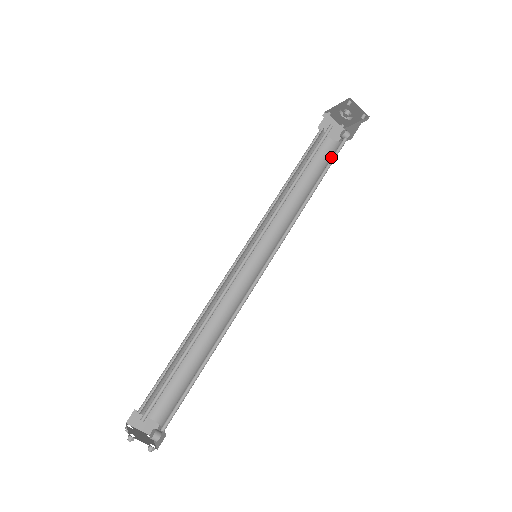
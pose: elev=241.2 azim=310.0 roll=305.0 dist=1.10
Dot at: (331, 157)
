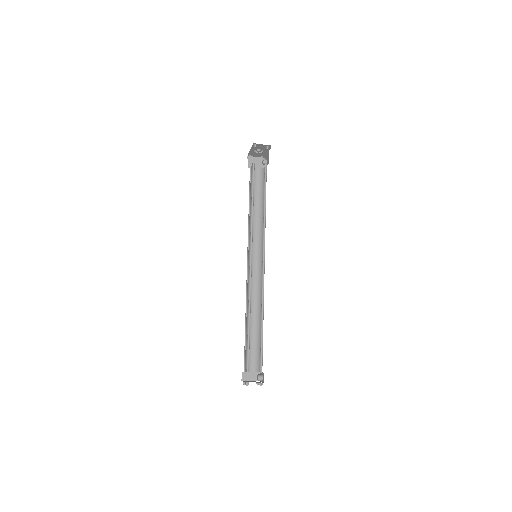
Dot at: occluded
